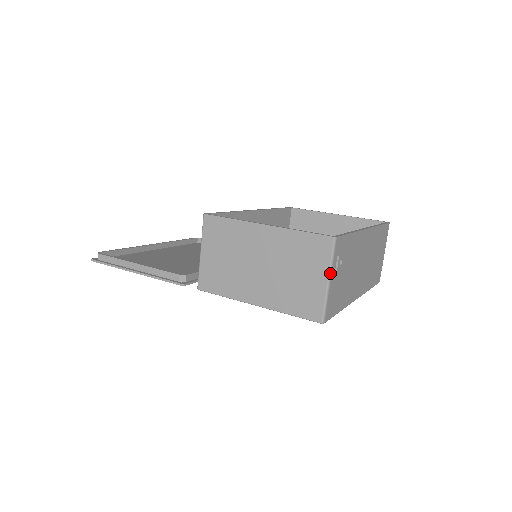
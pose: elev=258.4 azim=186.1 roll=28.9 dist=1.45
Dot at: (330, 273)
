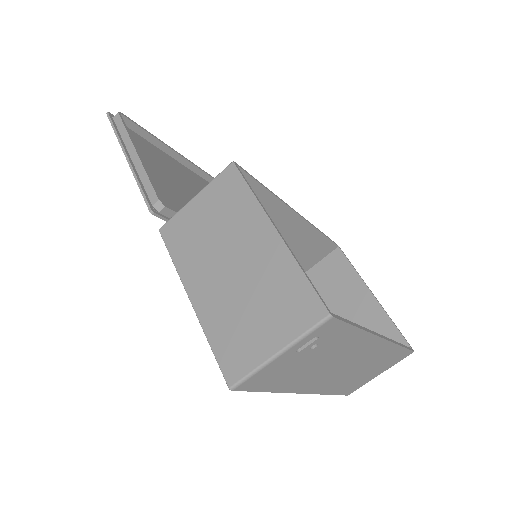
Dot at: (288, 347)
